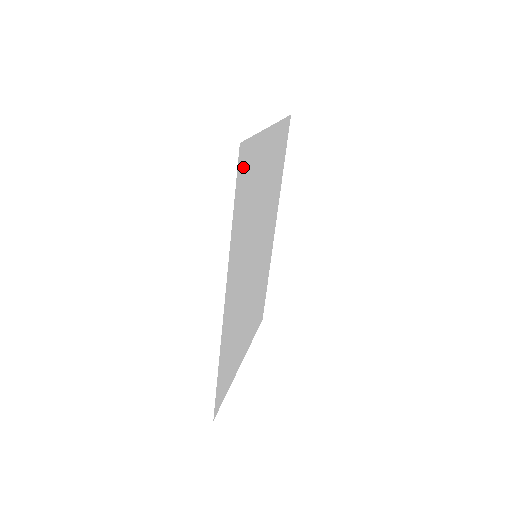
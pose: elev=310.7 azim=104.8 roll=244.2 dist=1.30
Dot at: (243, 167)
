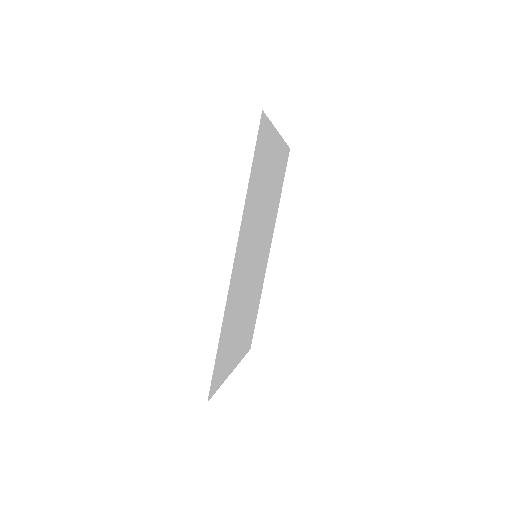
Dot at: (261, 139)
